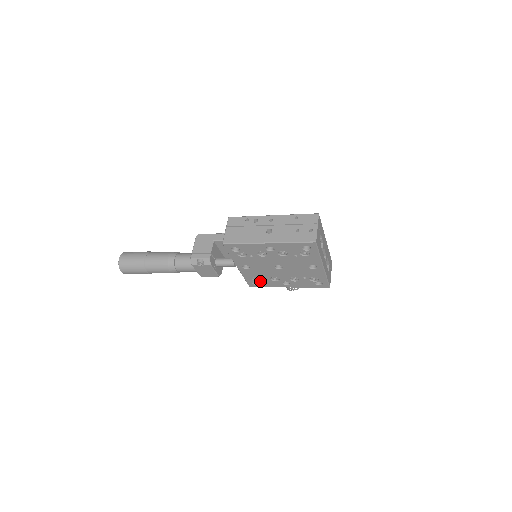
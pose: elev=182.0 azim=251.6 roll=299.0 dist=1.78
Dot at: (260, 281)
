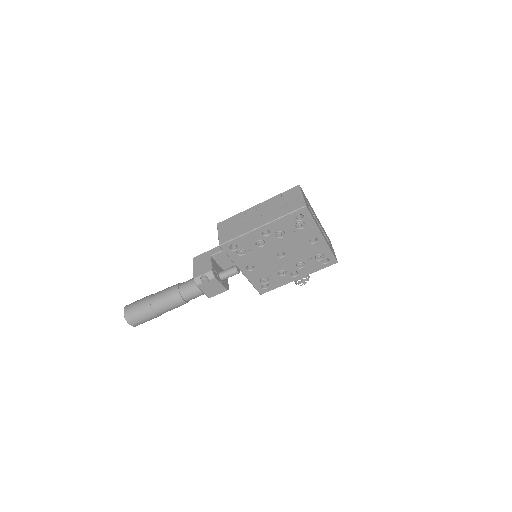
Dot at: (269, 282)
